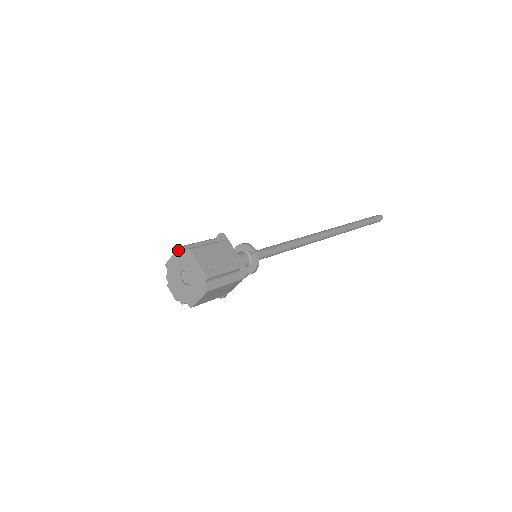
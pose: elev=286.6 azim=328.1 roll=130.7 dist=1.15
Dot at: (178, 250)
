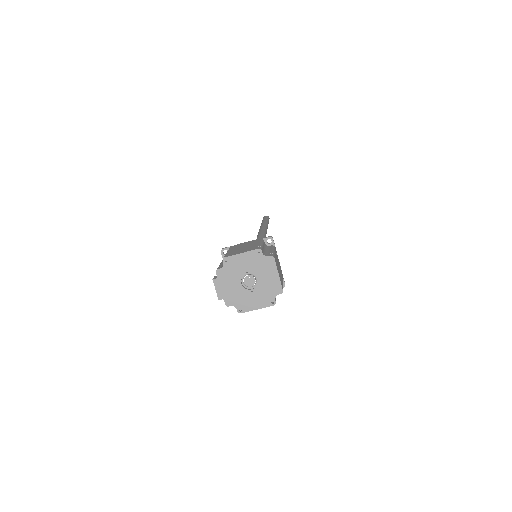
Dot at: (255, 251)
